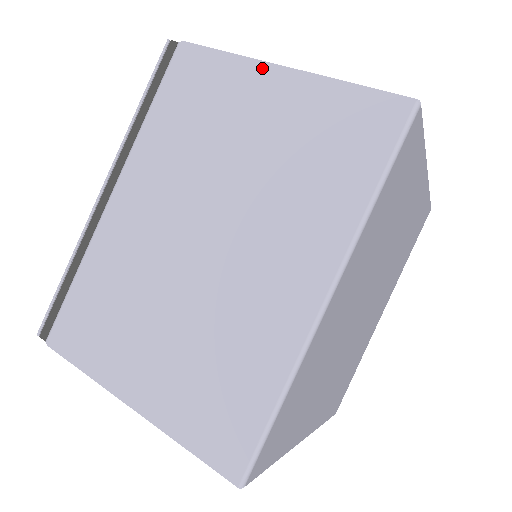
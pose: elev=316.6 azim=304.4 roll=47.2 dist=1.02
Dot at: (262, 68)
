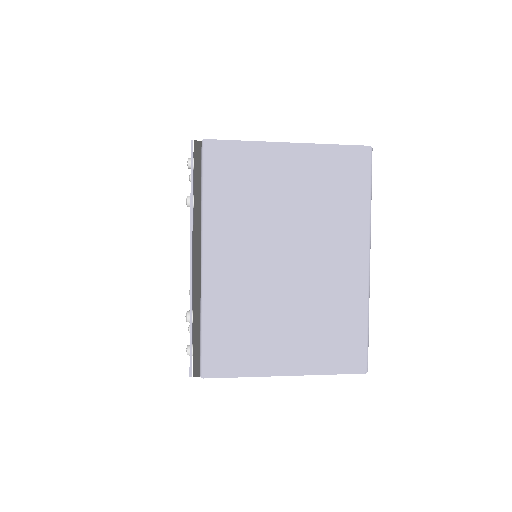
Dot at: (276, 147)
